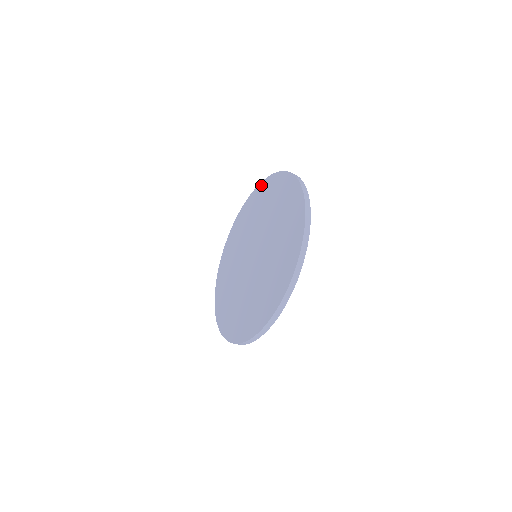
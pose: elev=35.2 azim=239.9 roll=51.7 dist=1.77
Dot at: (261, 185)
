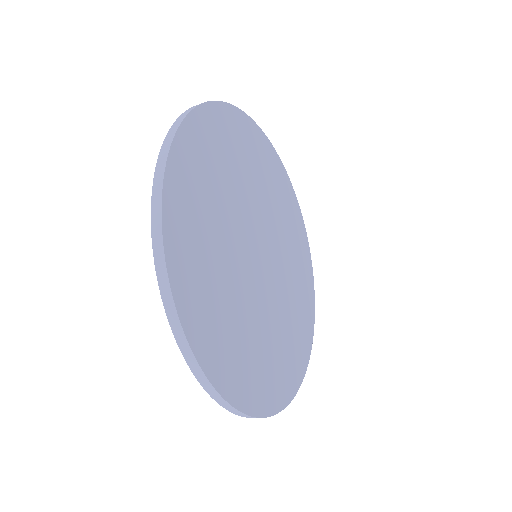
Dot at: occluded
